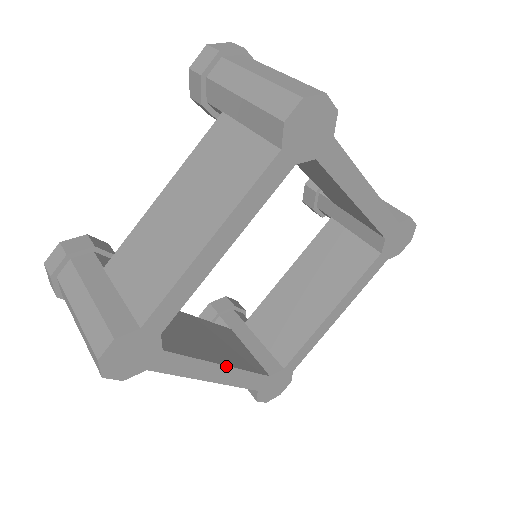
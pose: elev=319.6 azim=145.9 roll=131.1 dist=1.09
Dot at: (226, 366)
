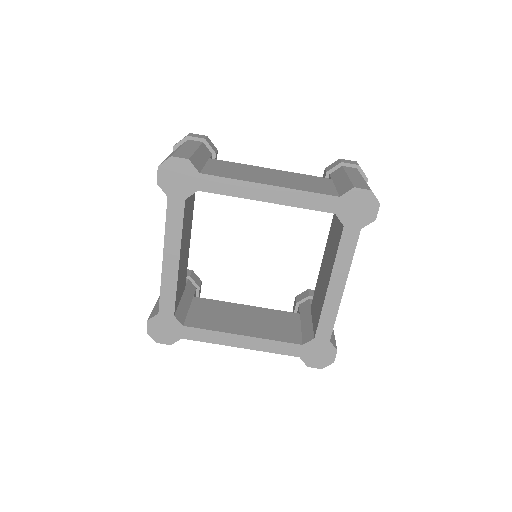
Dot at: (246, 336)
